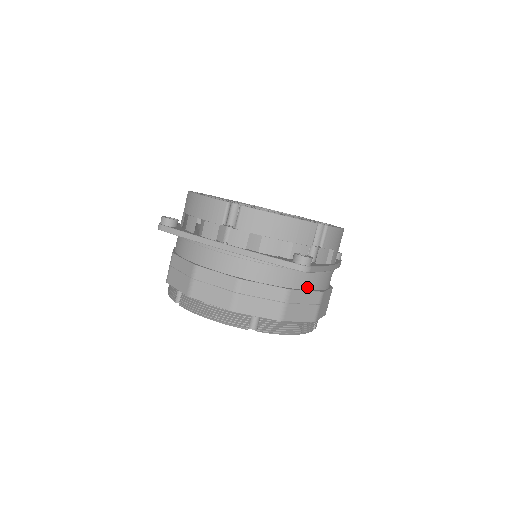
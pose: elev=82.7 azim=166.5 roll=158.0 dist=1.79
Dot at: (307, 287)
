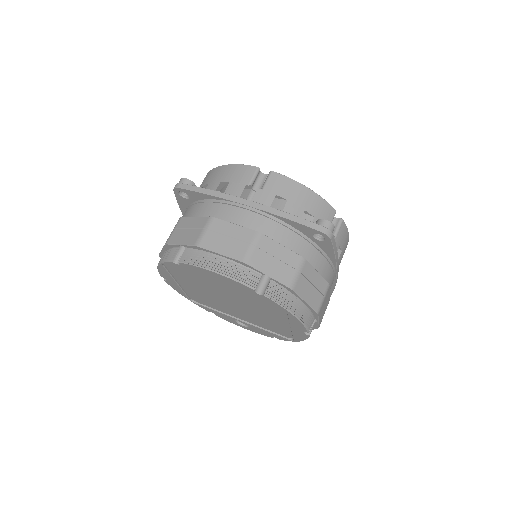
Dot at: (318, 269)
